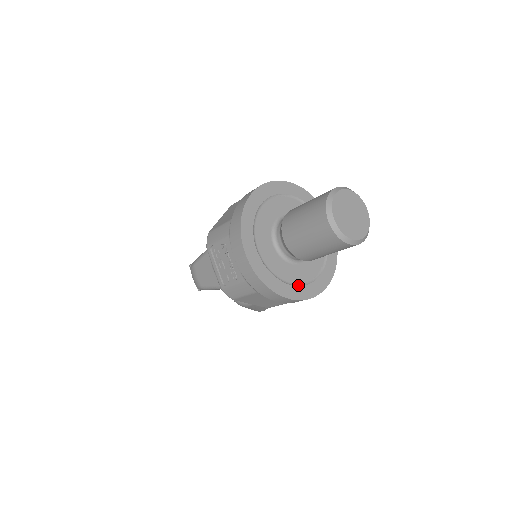
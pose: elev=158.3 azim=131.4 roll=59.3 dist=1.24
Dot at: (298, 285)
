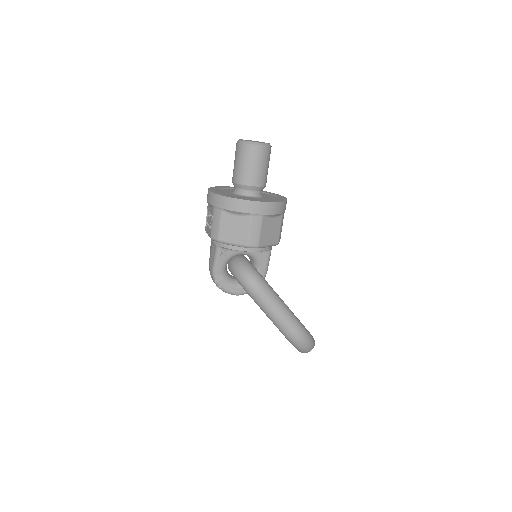
Dot at: occluded
